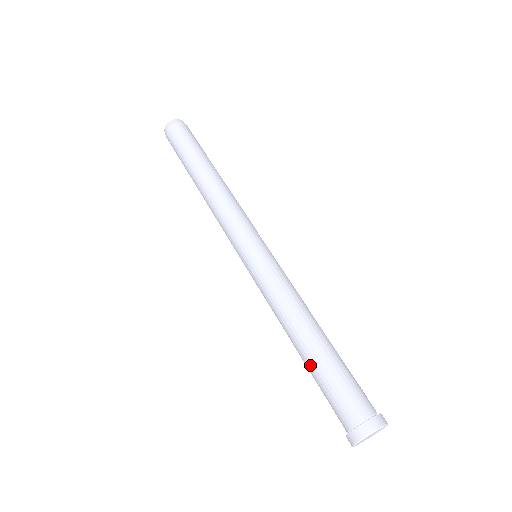
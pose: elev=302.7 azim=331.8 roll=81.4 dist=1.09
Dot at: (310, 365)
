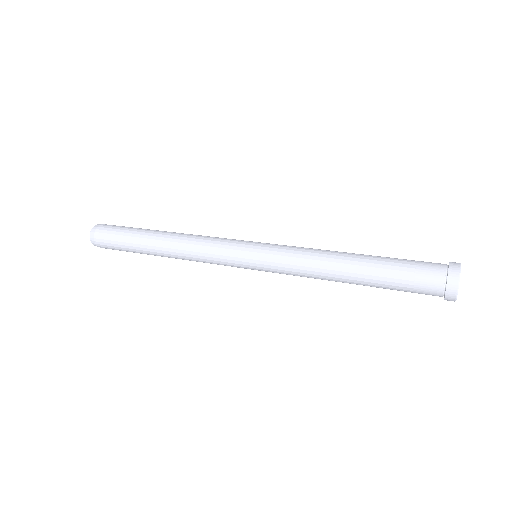
Dot at: (373, 275)
